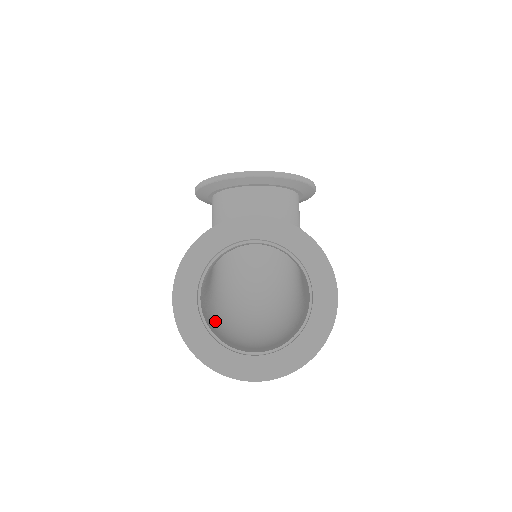
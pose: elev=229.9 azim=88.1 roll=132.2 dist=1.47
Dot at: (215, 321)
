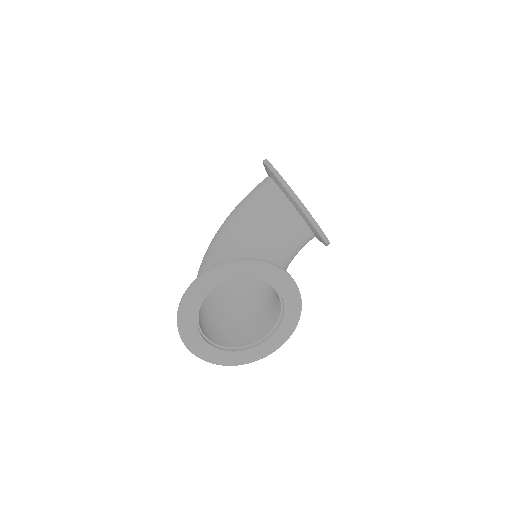
Dot at: occluded
